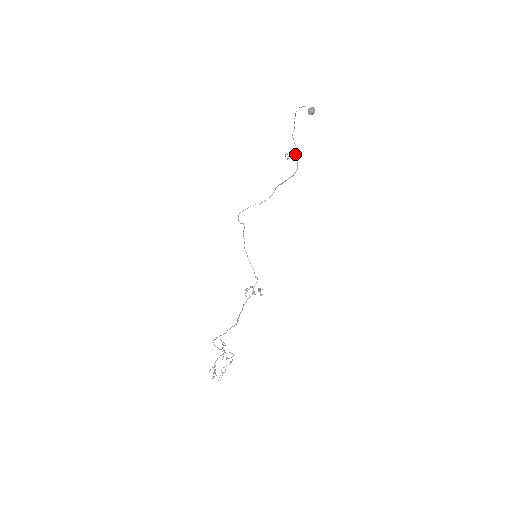
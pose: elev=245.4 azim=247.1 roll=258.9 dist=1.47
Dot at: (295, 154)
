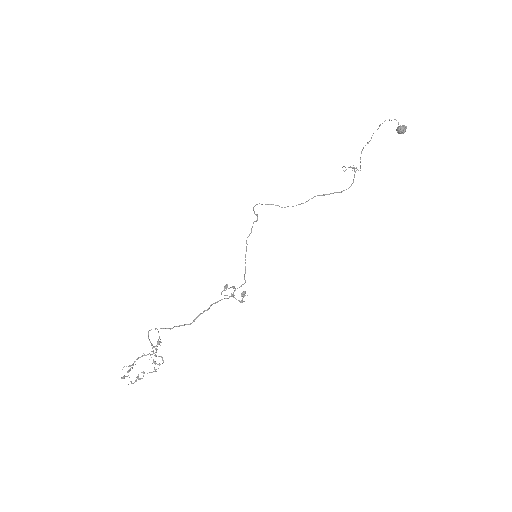
Dot at: occluded
